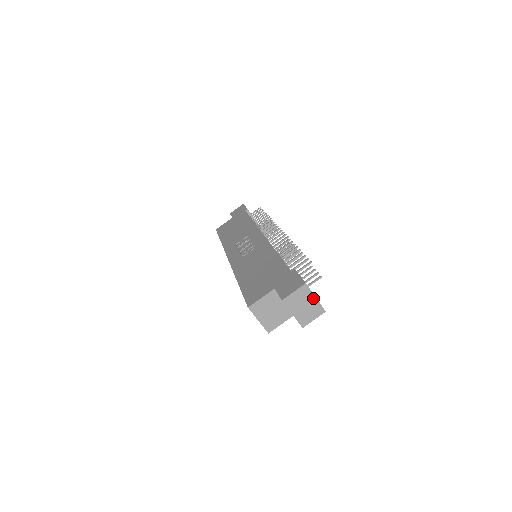
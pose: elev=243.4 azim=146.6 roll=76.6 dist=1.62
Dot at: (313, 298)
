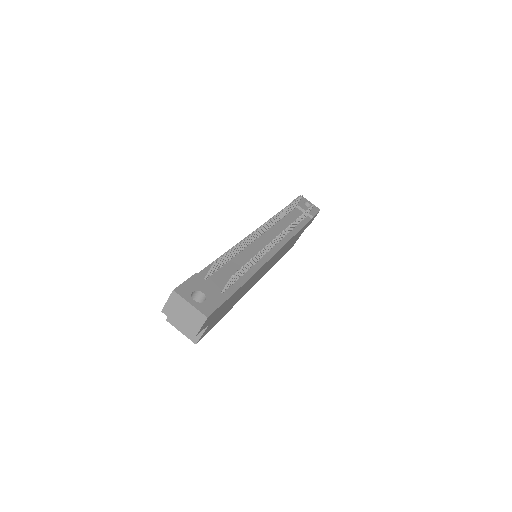
Dot at: (188, 305)
